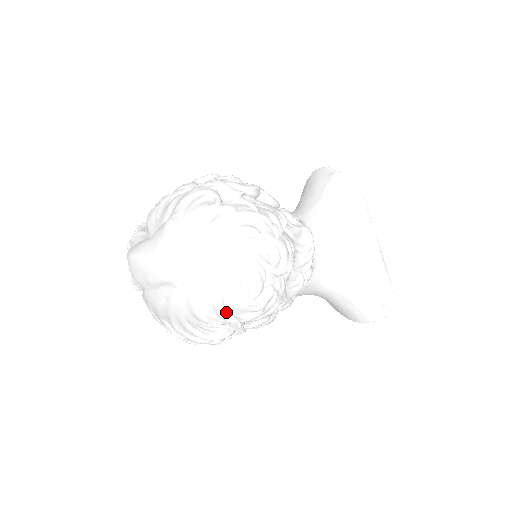
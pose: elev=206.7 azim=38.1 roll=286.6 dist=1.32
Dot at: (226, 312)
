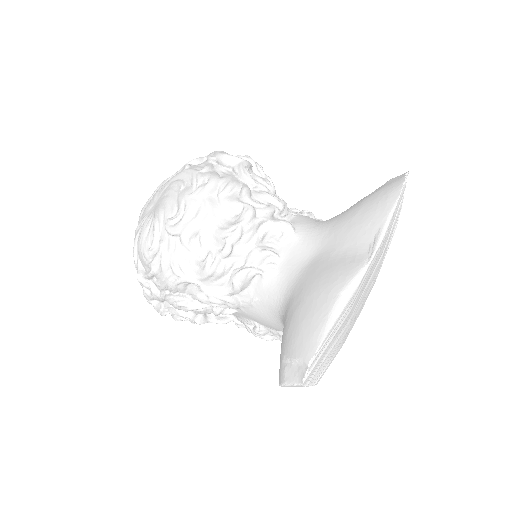
Dot at: (138, 259)
